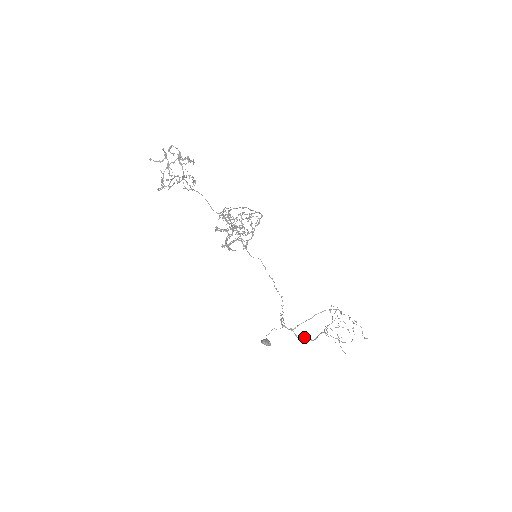
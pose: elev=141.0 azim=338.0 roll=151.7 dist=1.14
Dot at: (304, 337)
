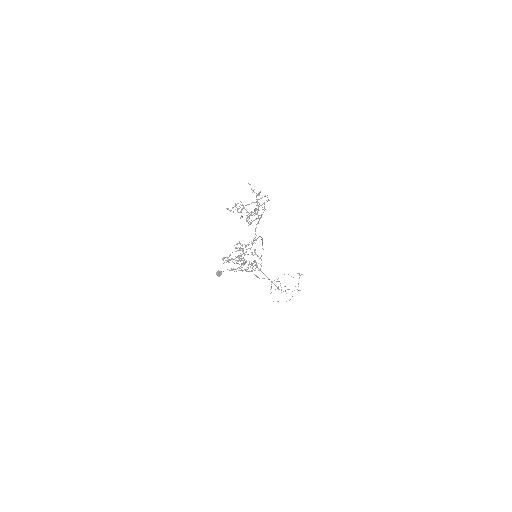
Dot at: (256, 275)
